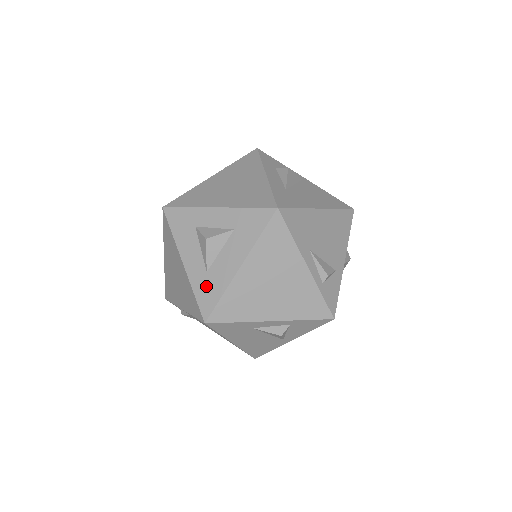
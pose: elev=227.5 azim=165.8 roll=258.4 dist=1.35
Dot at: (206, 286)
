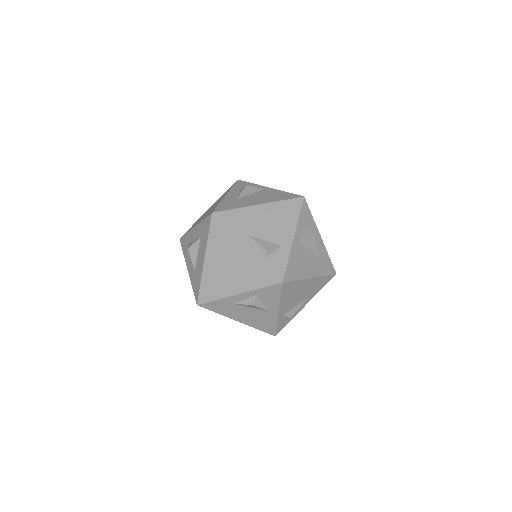
Dot at: (195, 280)
